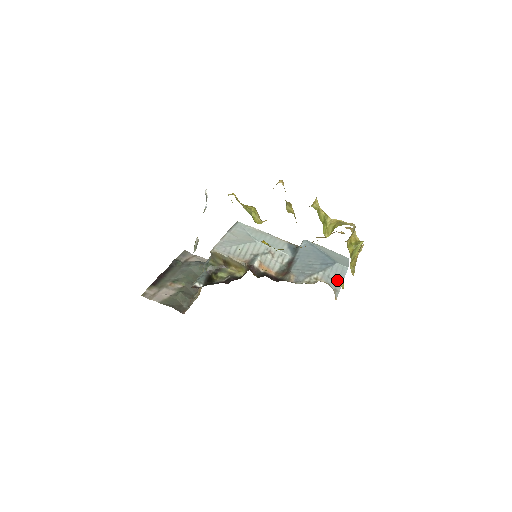
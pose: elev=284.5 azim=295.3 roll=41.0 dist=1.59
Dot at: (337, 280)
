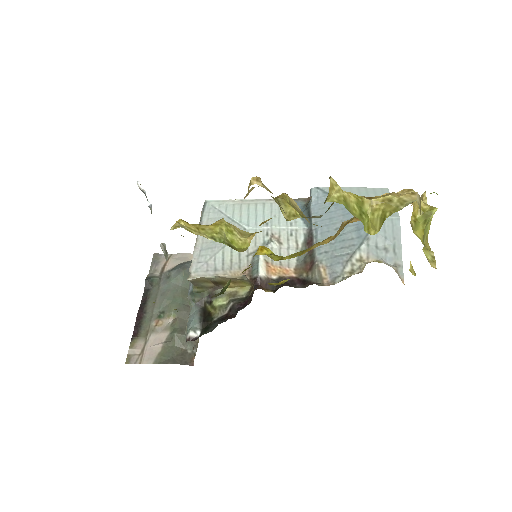
Dot at: (392, 247)
